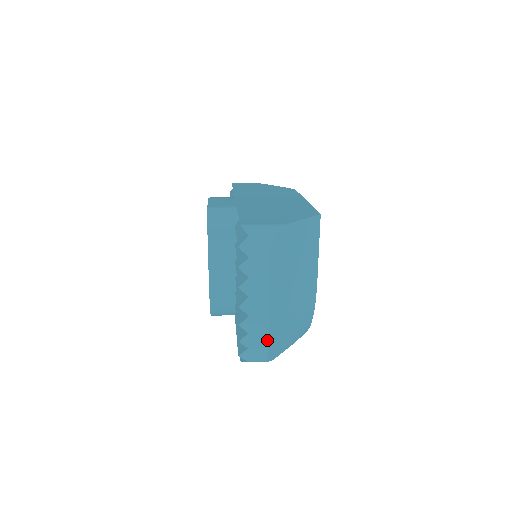
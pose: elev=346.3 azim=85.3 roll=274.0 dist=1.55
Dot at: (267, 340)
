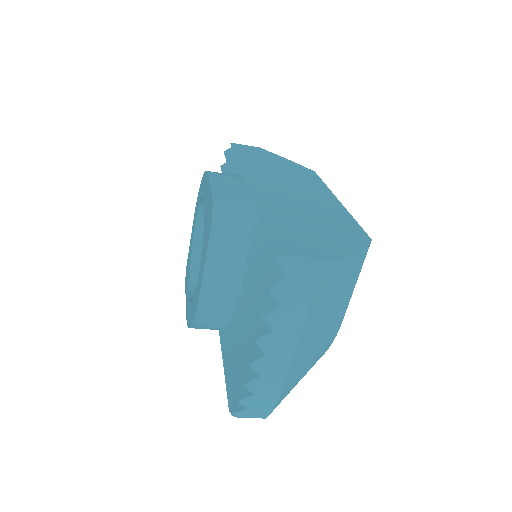
Dot at: (275, 402)
